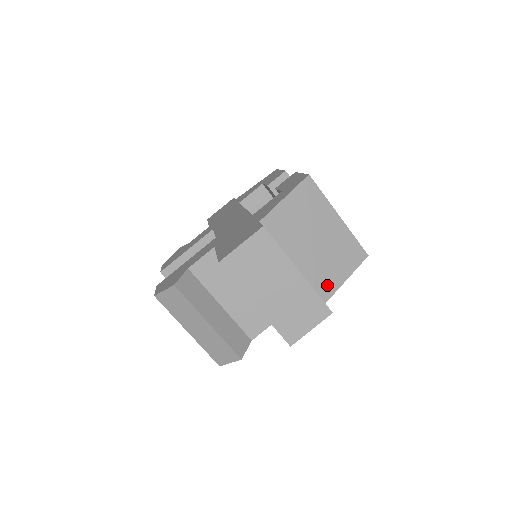
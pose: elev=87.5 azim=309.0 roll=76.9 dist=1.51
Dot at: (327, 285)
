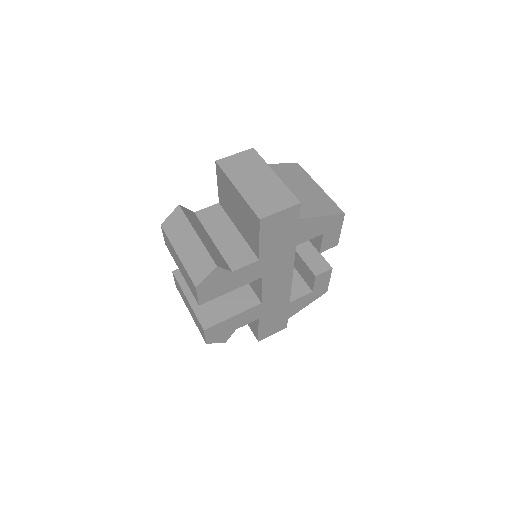
Dot at: (303, 211)
